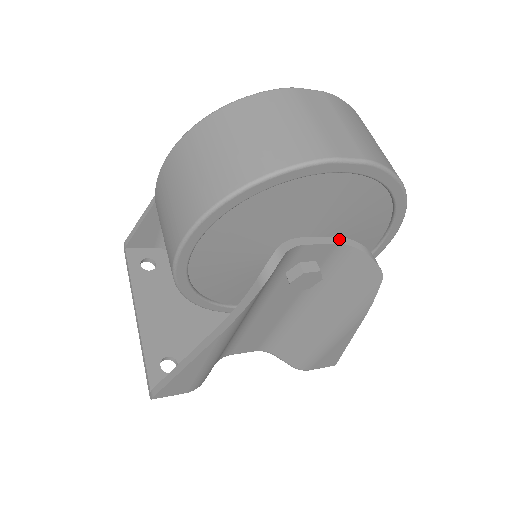
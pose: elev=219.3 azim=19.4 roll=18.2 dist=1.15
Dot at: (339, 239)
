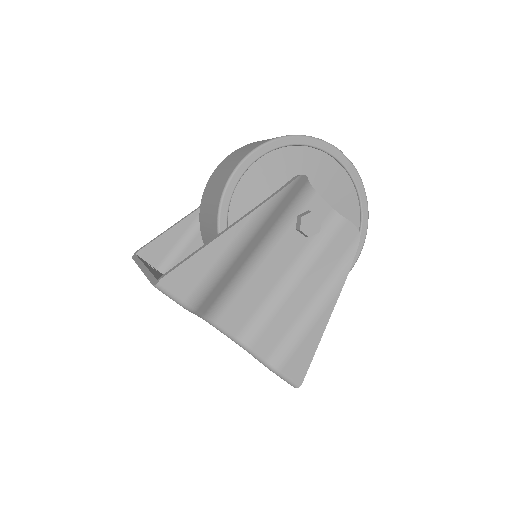
Dot at: (333, 210)
